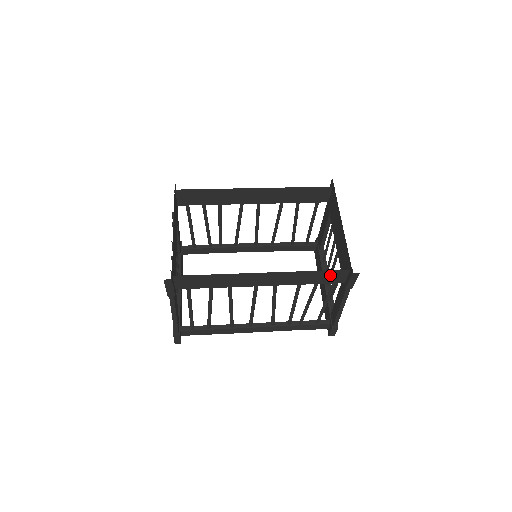
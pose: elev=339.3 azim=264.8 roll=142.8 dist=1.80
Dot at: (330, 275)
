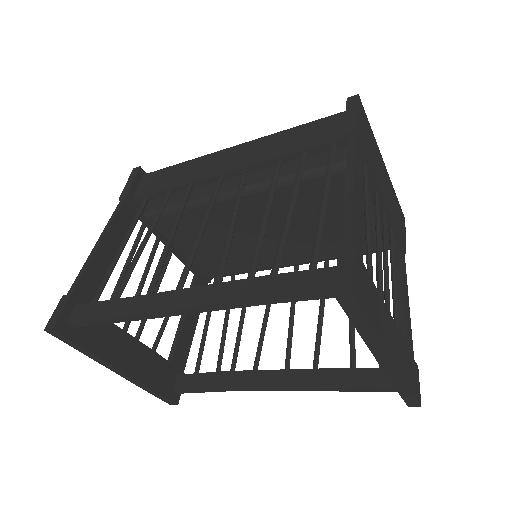
Dot at: (321, 129)
